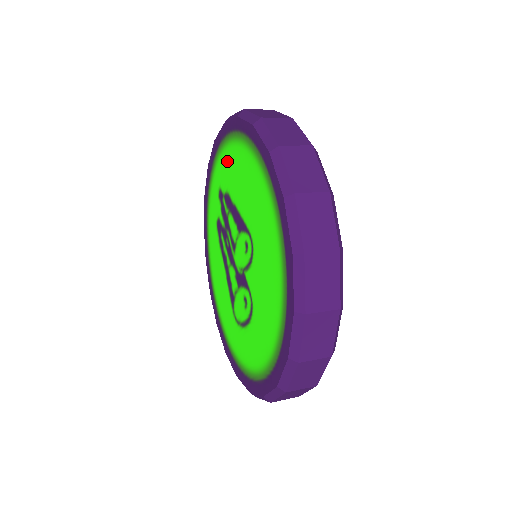
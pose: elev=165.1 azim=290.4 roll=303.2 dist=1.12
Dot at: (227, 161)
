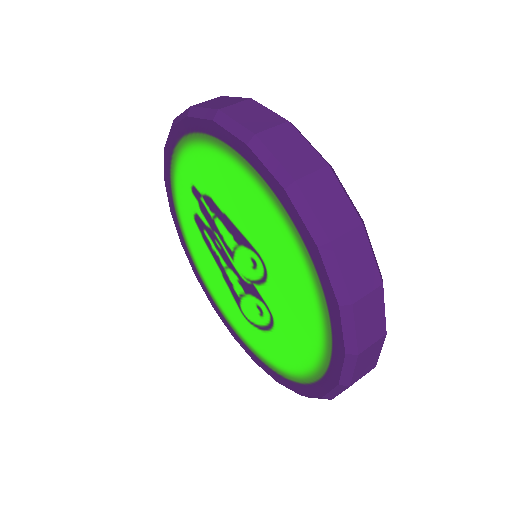
Dot at: (201, 162)
